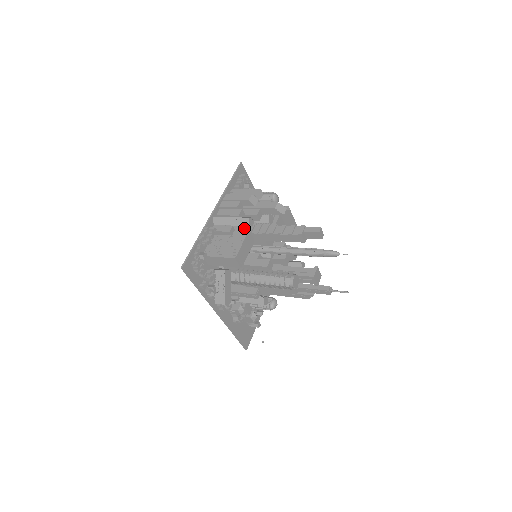
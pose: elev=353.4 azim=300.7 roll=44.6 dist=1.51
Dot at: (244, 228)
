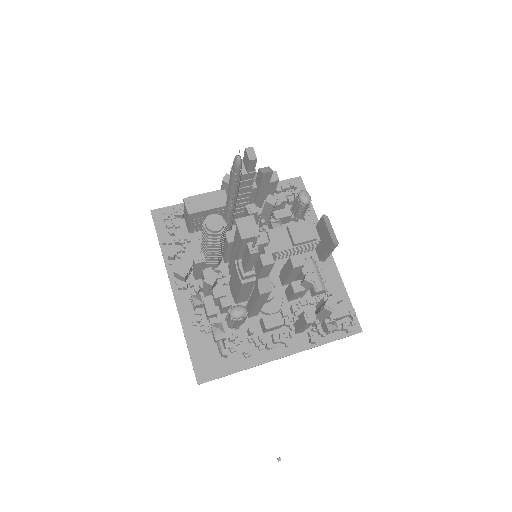
Dot at: occluded
